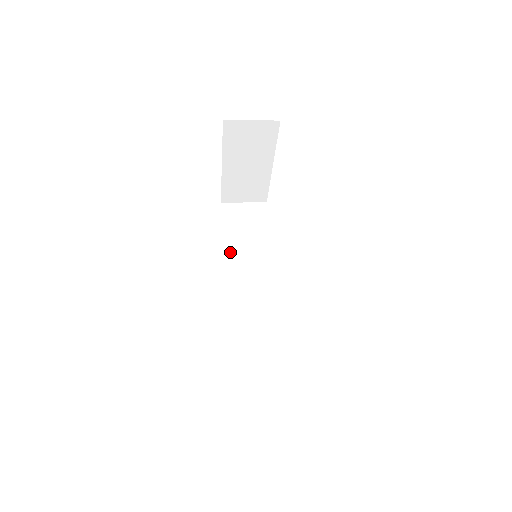
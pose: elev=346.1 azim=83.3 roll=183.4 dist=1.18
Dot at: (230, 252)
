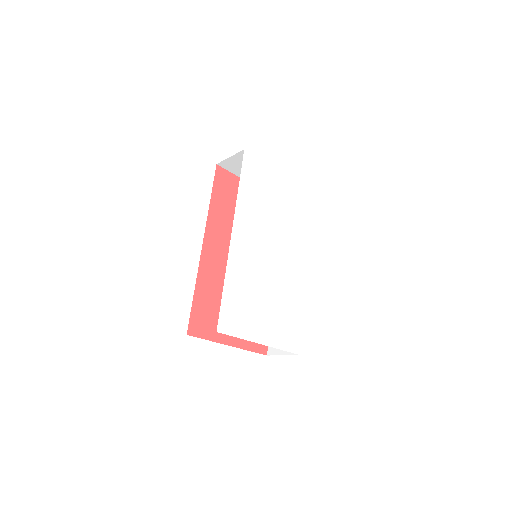
Dot at: occluded
